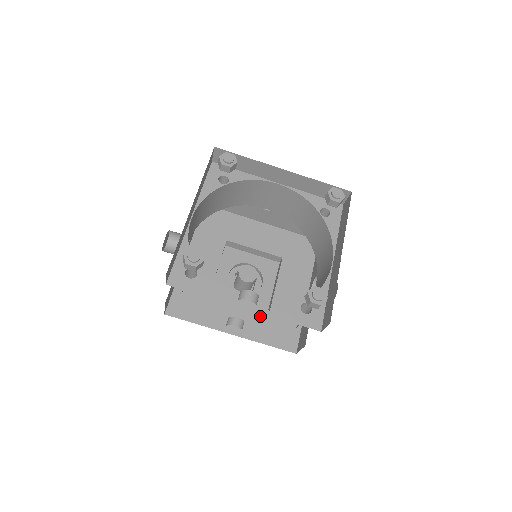
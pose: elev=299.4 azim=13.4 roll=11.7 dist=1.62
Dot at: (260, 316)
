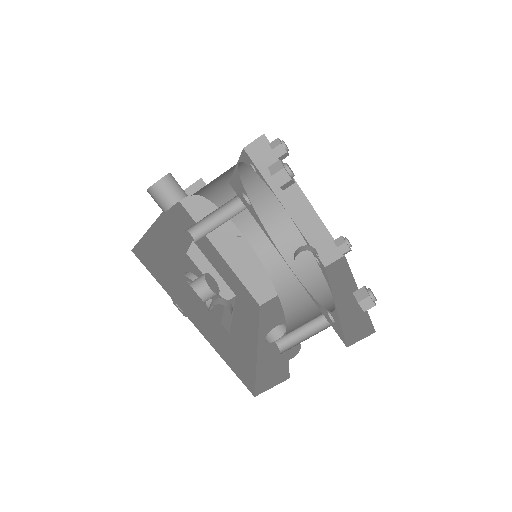
Dot at: (222, 332)
